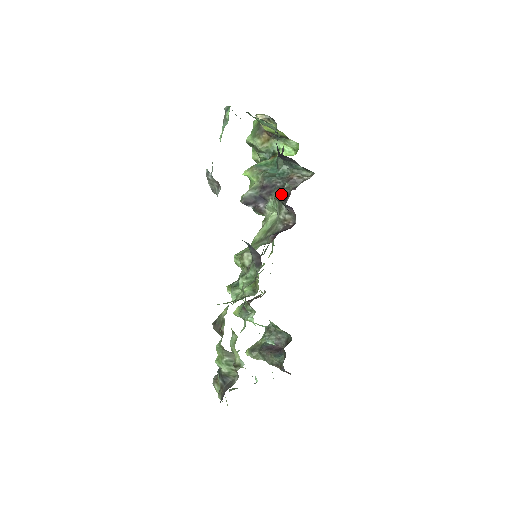
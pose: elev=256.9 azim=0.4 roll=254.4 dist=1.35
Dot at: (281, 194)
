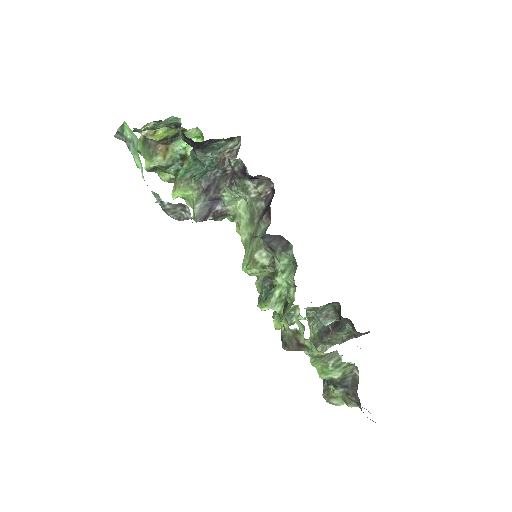
Dot at: (234, 175)
